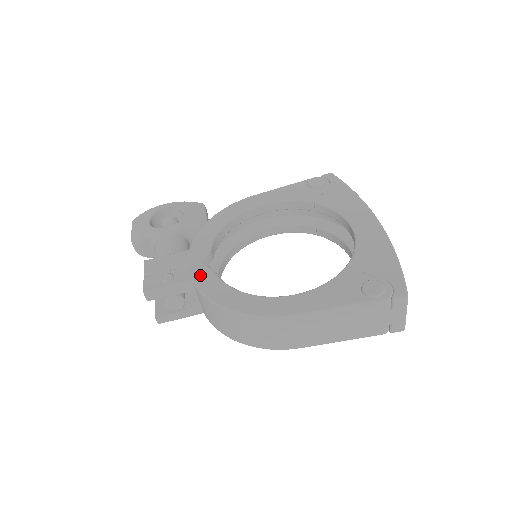
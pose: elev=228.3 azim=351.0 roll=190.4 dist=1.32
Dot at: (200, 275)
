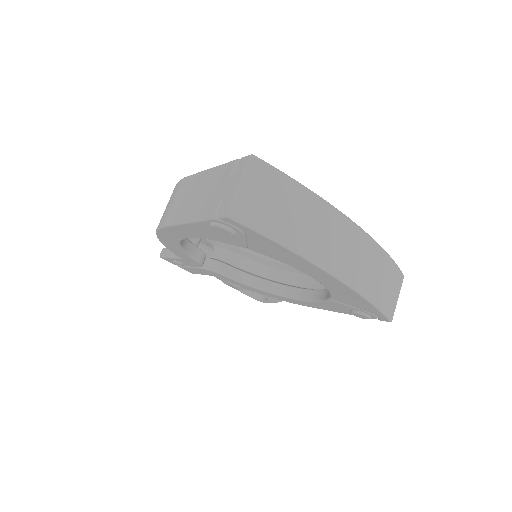
Dot at: occluded
